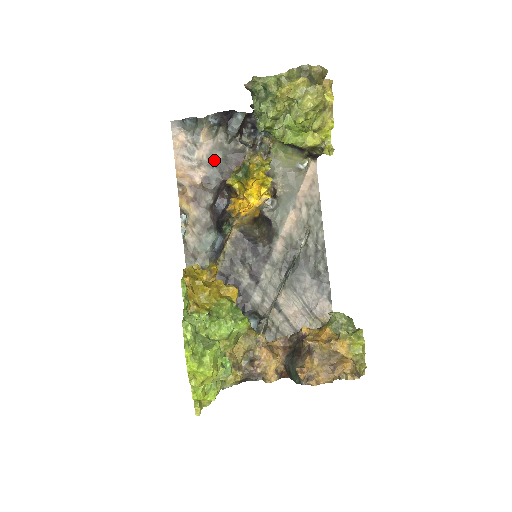
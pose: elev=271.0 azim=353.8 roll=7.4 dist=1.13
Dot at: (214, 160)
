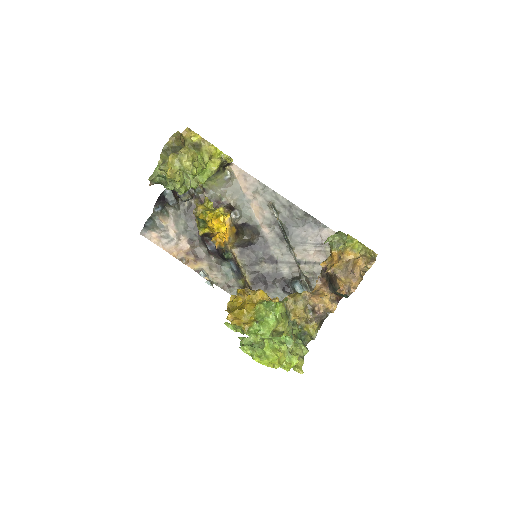
Dot at: (182, 227)
